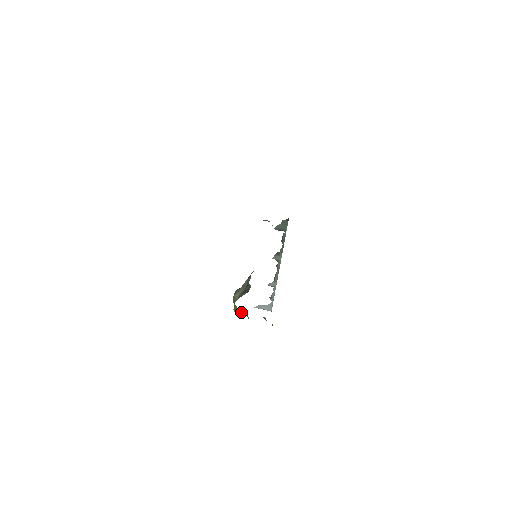
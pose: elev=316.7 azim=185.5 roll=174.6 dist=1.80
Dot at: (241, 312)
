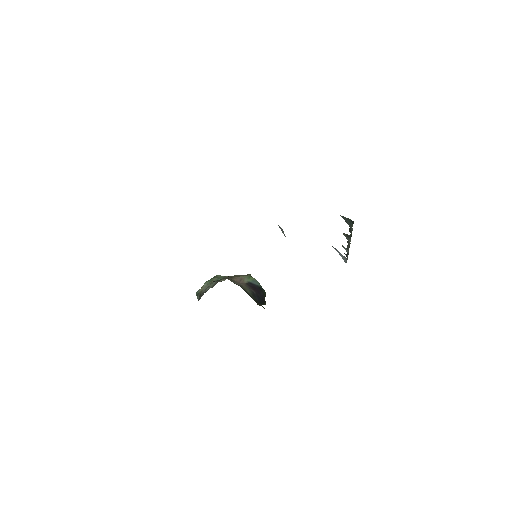
Dot at: occluded
